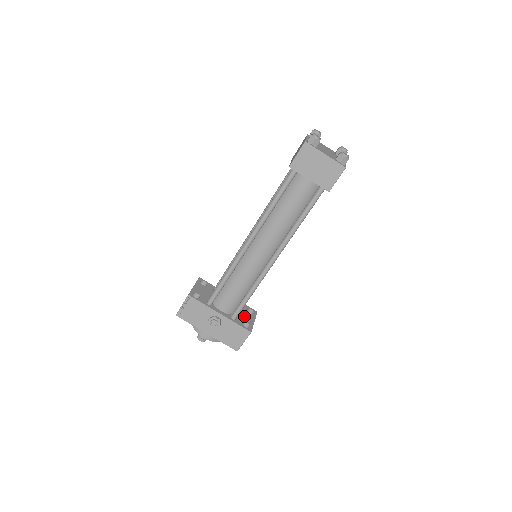
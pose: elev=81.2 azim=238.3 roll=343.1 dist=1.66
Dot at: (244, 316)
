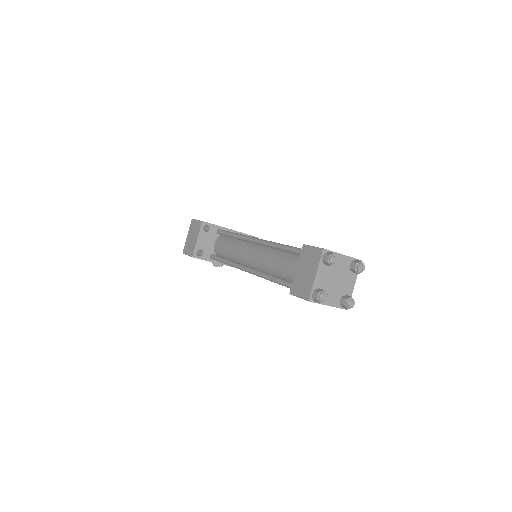
Dot at: occluded
